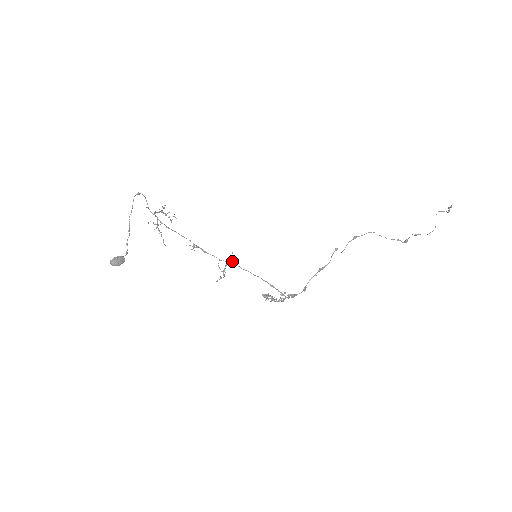
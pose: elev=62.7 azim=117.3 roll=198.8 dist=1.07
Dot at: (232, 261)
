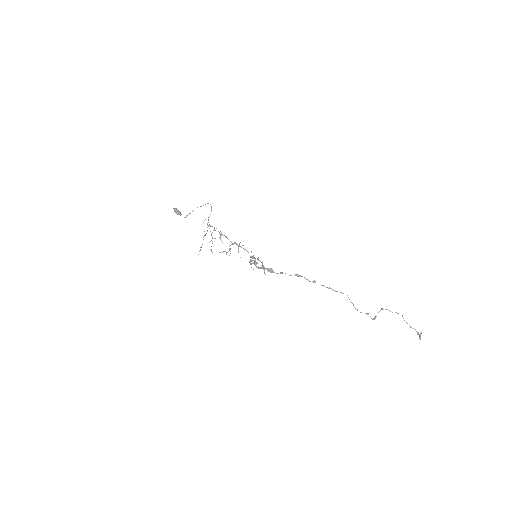
Dot at: (240, 242)
